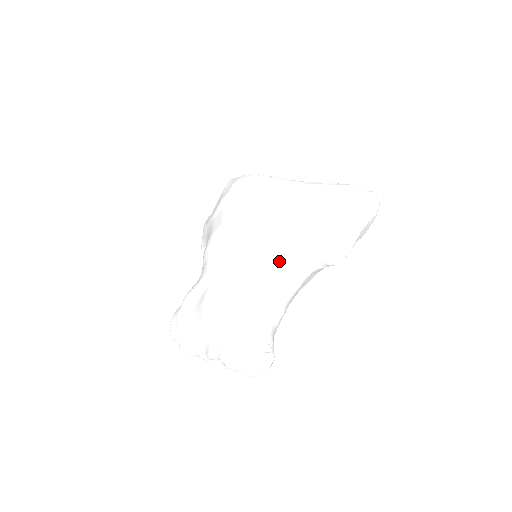
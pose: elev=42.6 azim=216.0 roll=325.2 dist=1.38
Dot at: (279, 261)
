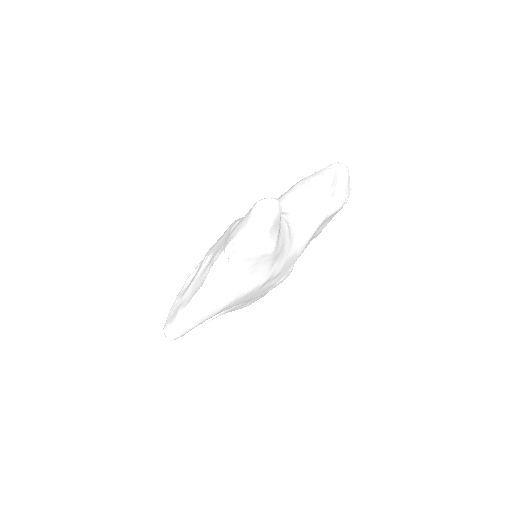
Dot at: occluded
